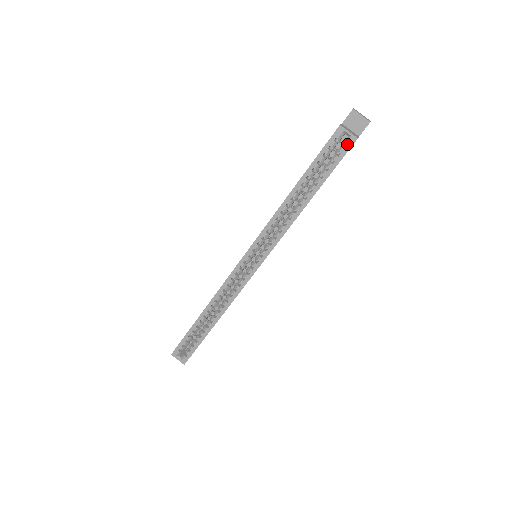
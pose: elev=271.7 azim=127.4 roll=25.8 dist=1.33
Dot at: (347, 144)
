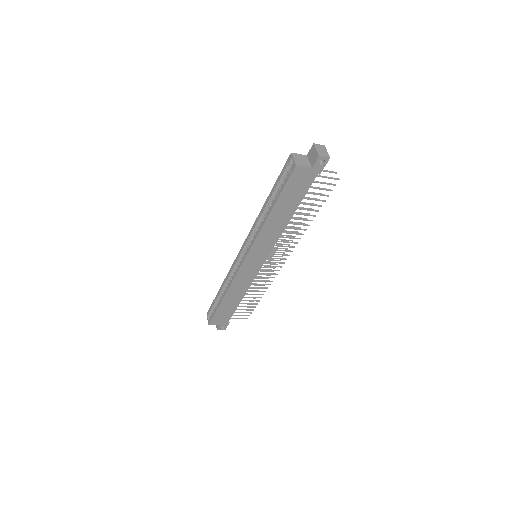
Dot at: (291, 169)
